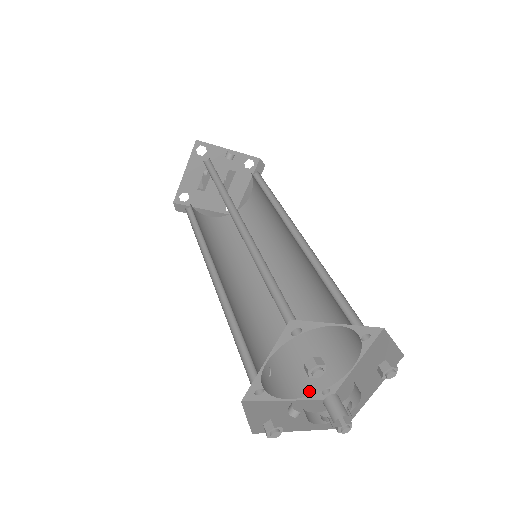
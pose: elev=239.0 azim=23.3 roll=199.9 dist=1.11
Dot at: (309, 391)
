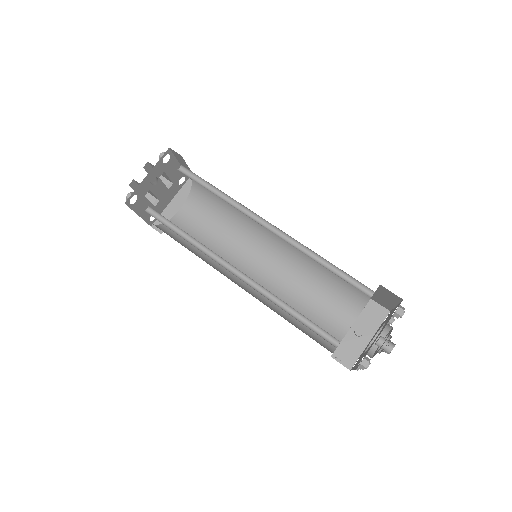
Dot at: (357, 312)
